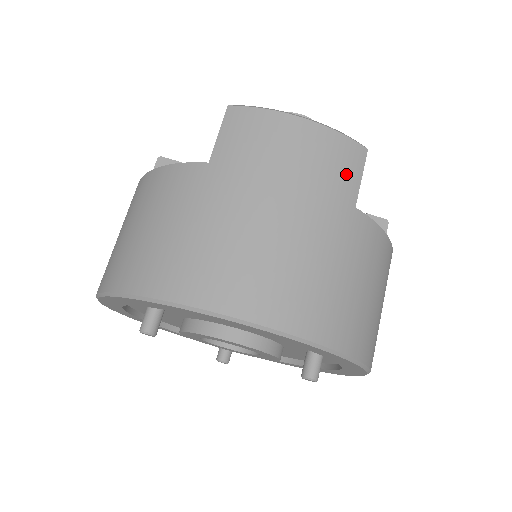
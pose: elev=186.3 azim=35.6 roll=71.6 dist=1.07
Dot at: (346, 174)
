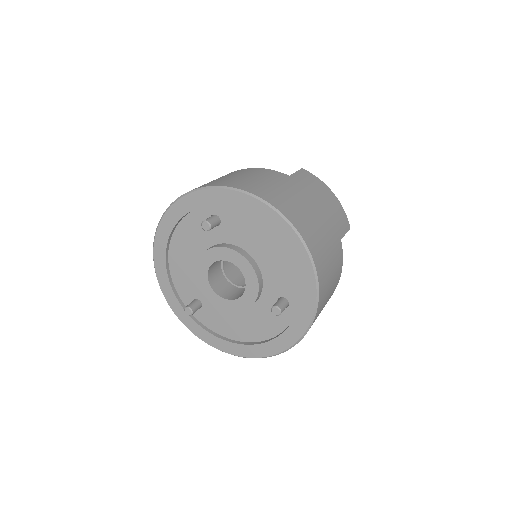
Dot at: (342, 225)
